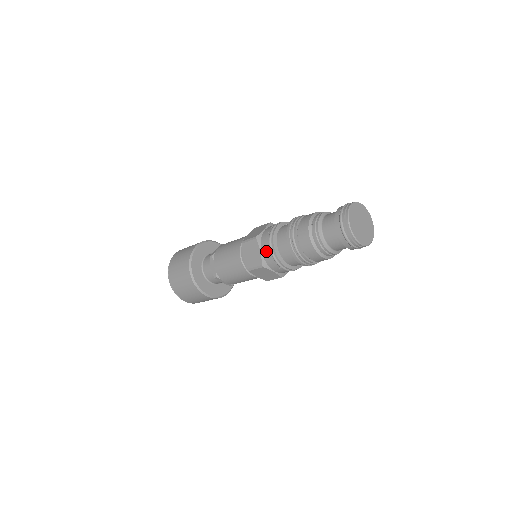
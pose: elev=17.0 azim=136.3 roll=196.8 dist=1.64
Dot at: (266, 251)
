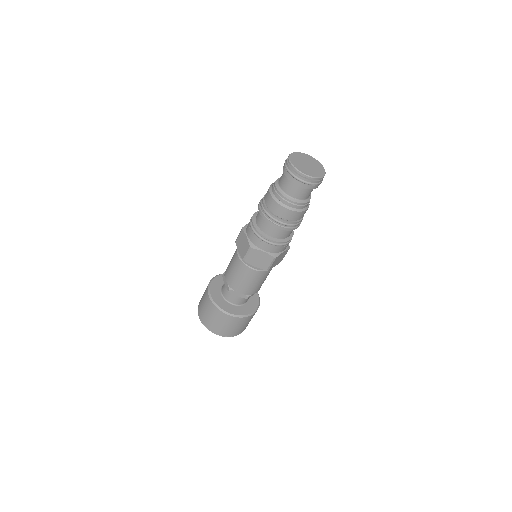
Dot at: occluded
